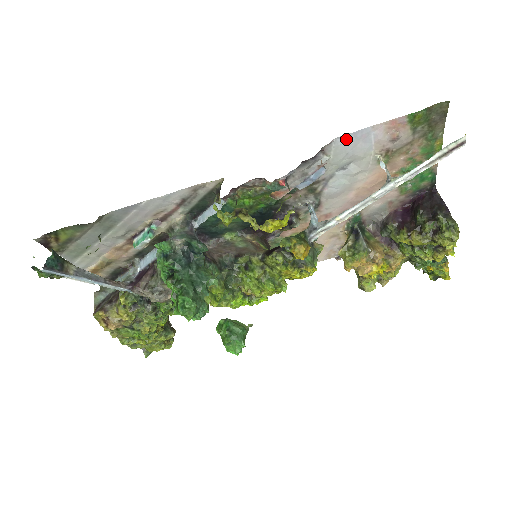
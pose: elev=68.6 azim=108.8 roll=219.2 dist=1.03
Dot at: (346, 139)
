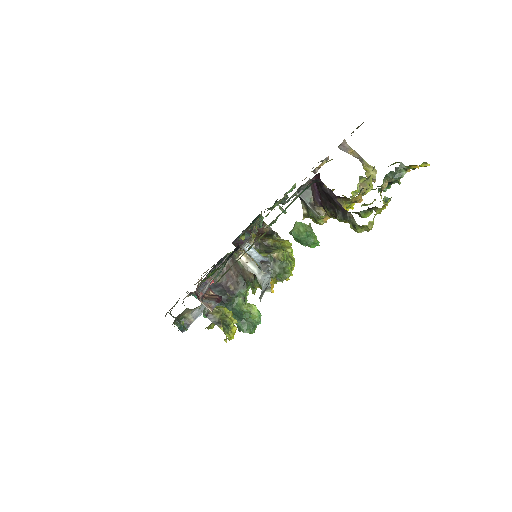
Dot at: occluded
